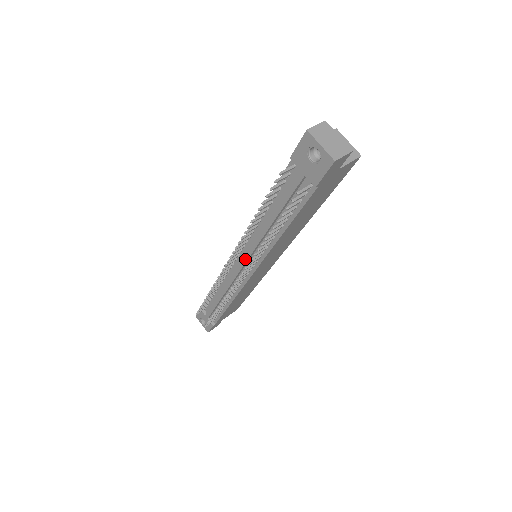
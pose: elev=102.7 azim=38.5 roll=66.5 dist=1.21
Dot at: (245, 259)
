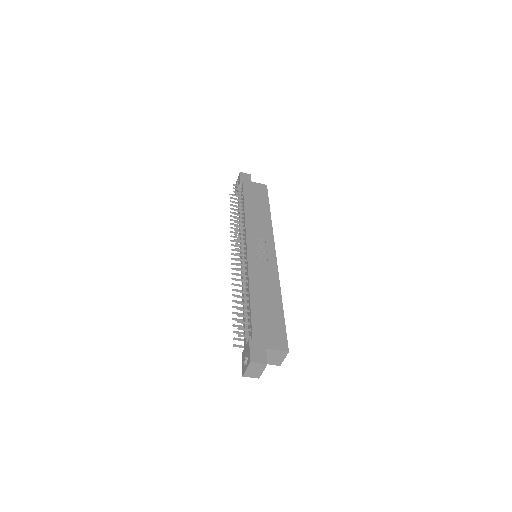
Dot at: (241, 261)
